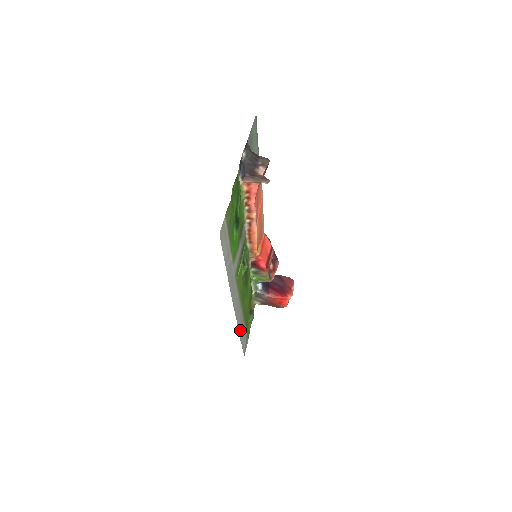
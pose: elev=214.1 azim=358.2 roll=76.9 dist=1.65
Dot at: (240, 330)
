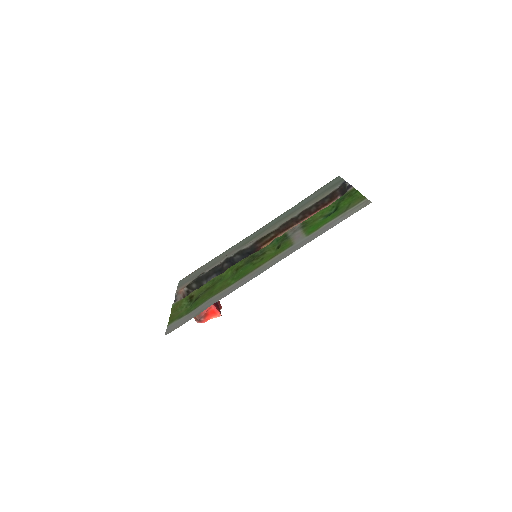
Dot at: (217, 299)
